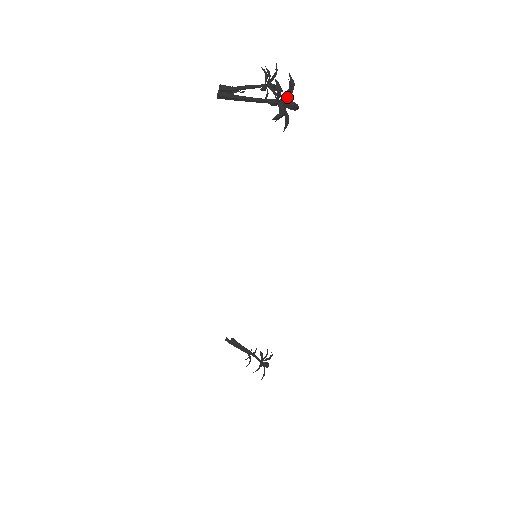
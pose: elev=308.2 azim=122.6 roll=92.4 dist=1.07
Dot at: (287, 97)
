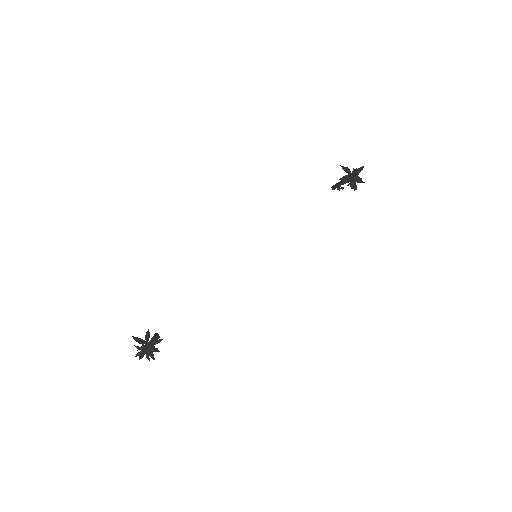
Dot at: (355, 173)
